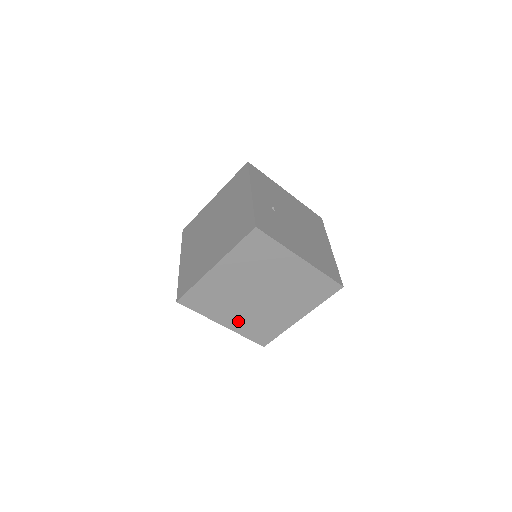
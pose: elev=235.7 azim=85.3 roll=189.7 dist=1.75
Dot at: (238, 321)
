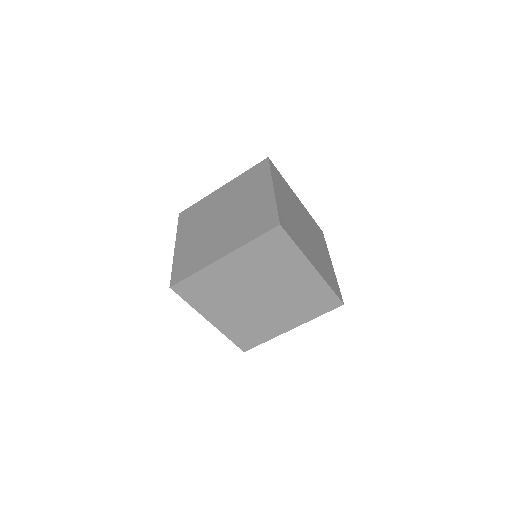
Dot at: (230, 242)
